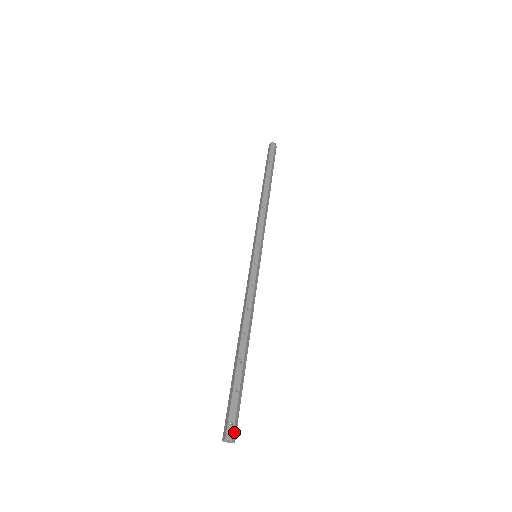
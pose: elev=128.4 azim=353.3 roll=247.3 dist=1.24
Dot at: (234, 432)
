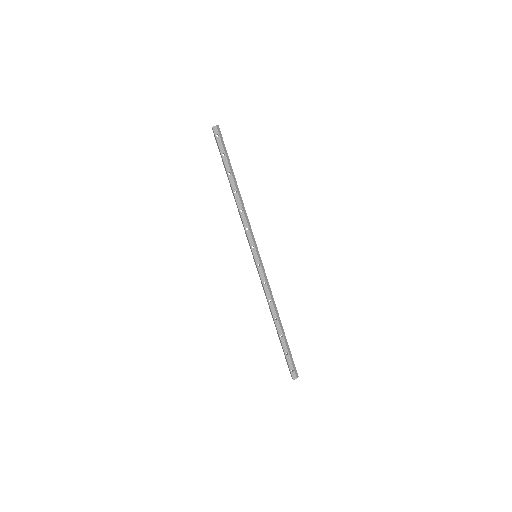
Dot at: (296, 374)
